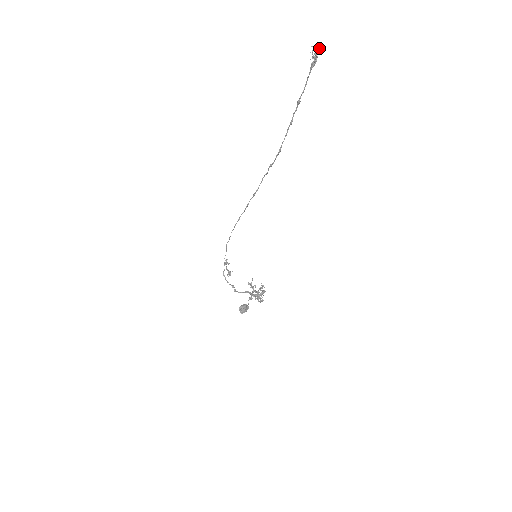
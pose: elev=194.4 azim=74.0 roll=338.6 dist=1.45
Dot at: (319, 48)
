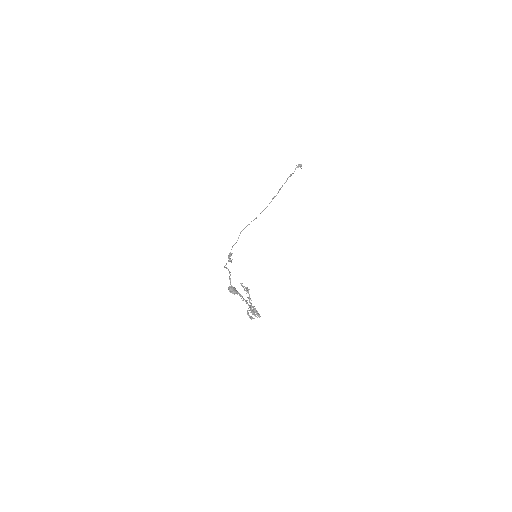
Dot at: (301, 164)
